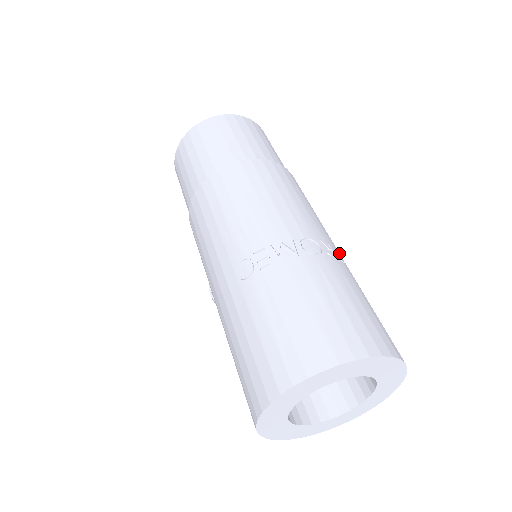
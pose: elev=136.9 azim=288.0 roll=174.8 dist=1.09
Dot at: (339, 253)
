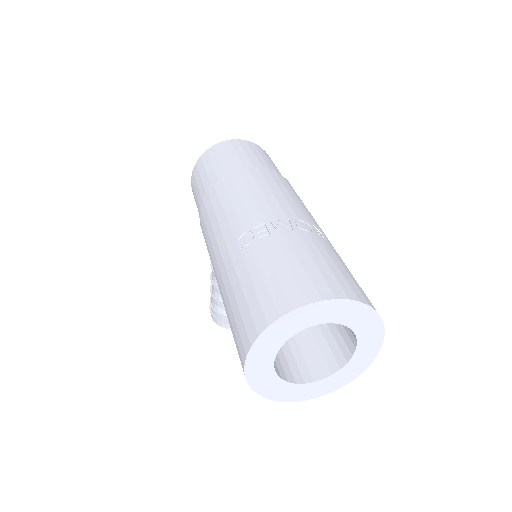
Dot at: occluded
